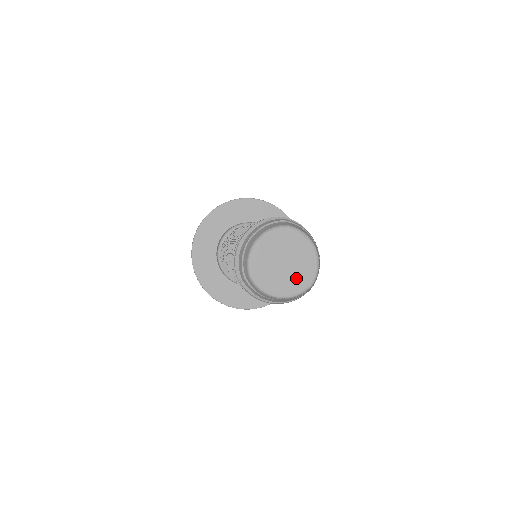
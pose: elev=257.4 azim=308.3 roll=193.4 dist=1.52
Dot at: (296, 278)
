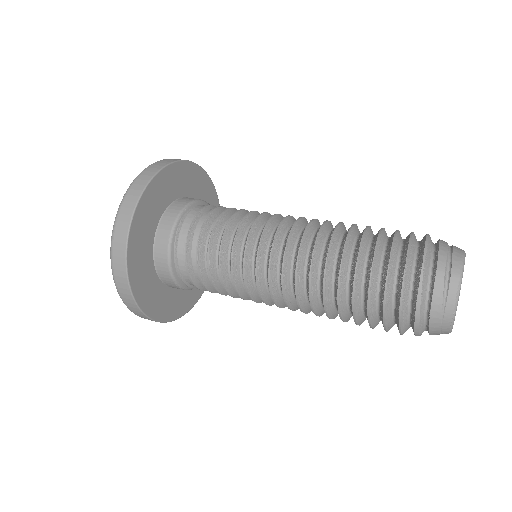
Dot at: occluded
